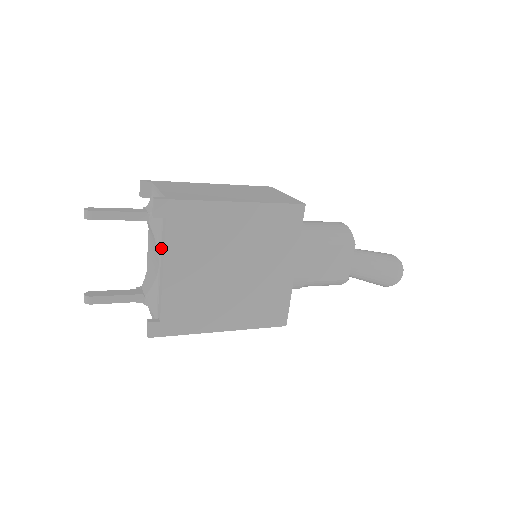
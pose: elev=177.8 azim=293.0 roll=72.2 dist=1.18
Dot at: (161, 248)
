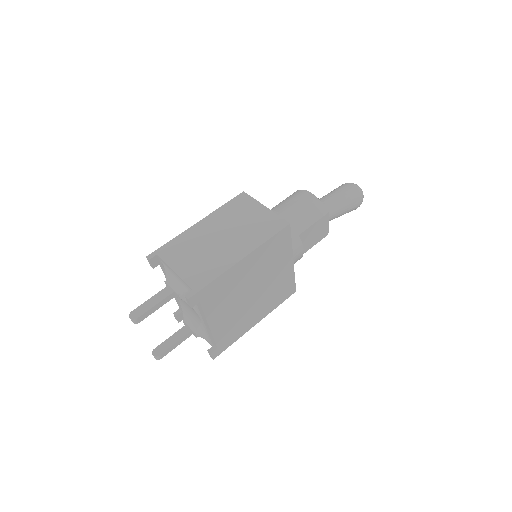
Dot at: (199, 312)
